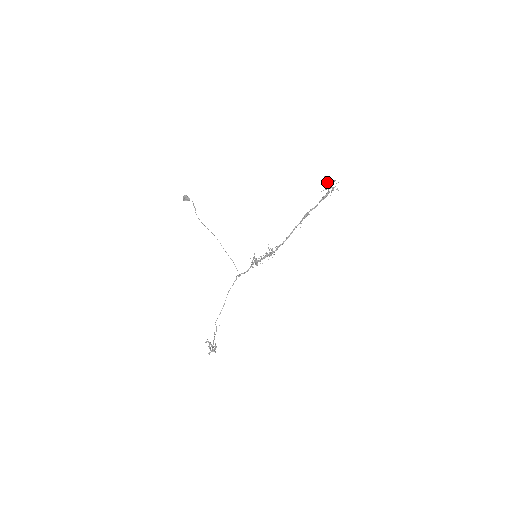
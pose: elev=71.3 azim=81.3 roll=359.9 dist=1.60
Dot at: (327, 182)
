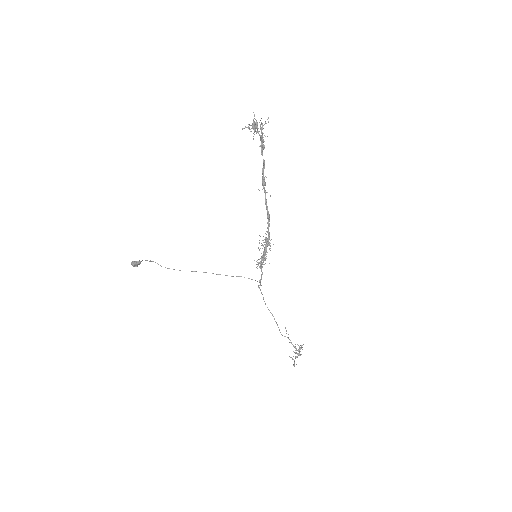
Dot at: occluded
